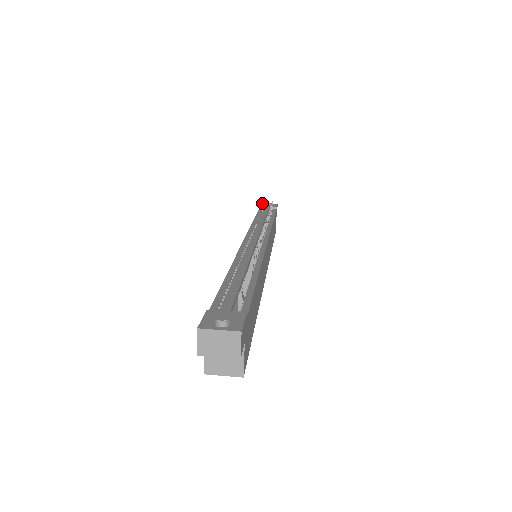
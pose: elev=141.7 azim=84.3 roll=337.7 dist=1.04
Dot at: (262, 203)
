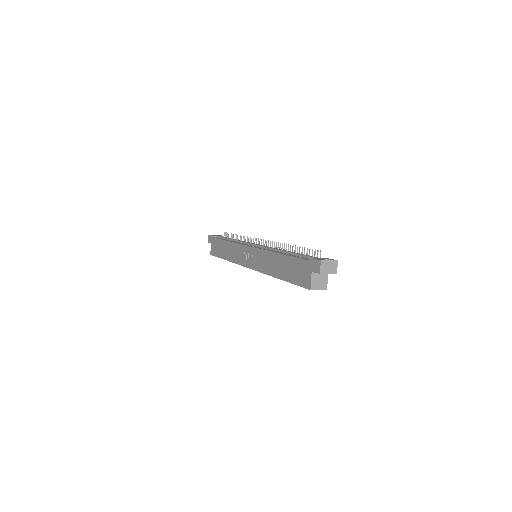
Dot at: occluded
